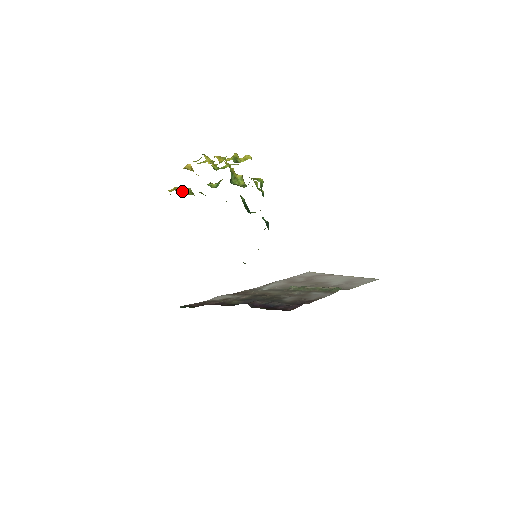
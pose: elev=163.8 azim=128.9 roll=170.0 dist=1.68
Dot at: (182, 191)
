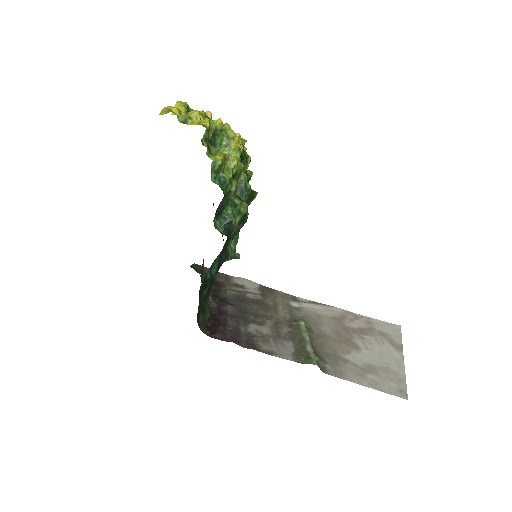
Dot at: occluded
